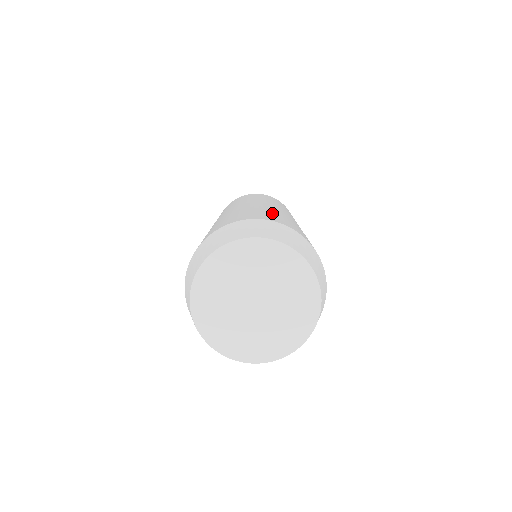
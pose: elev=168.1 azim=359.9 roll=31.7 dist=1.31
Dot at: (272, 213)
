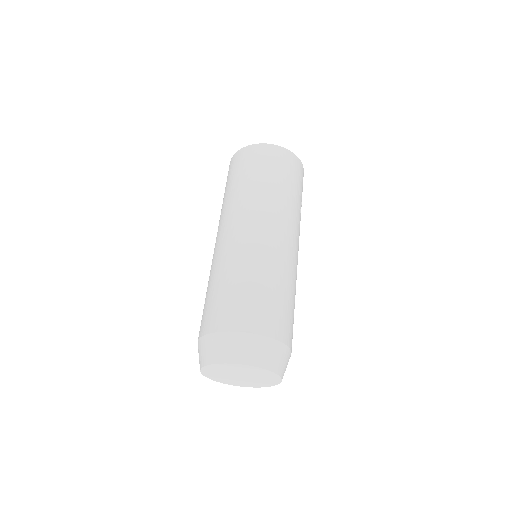
Dot at: (220, 289)
